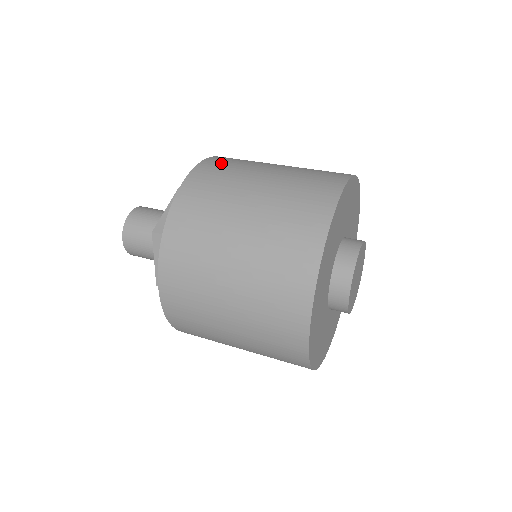
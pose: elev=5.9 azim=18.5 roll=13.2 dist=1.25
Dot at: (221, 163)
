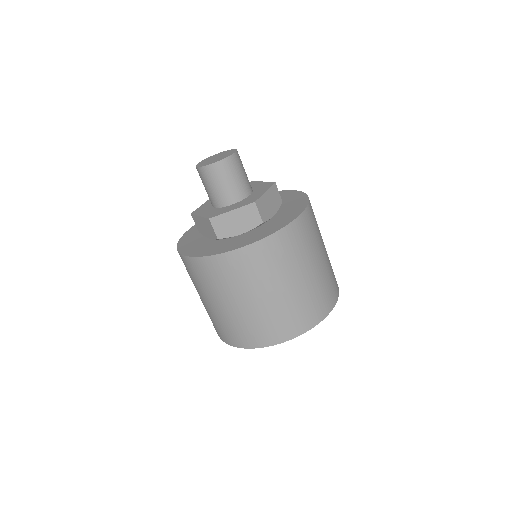
Dot at: occluded
